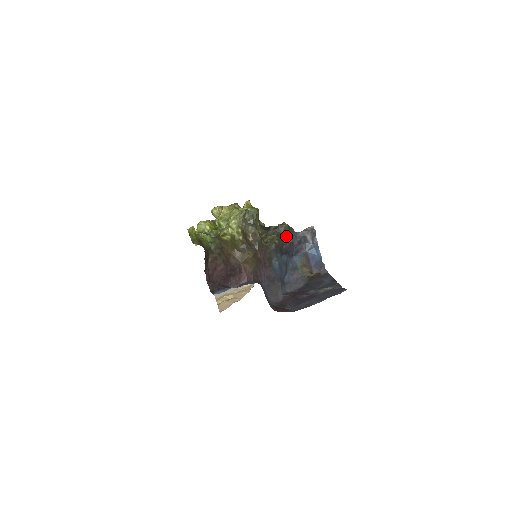
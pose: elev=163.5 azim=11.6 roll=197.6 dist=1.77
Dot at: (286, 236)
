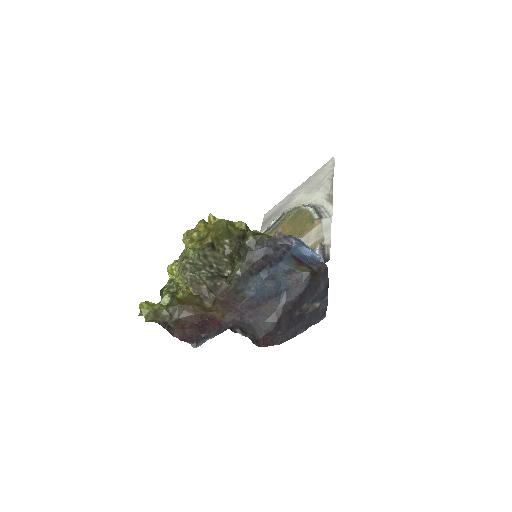
Dot at: (253, 253)
